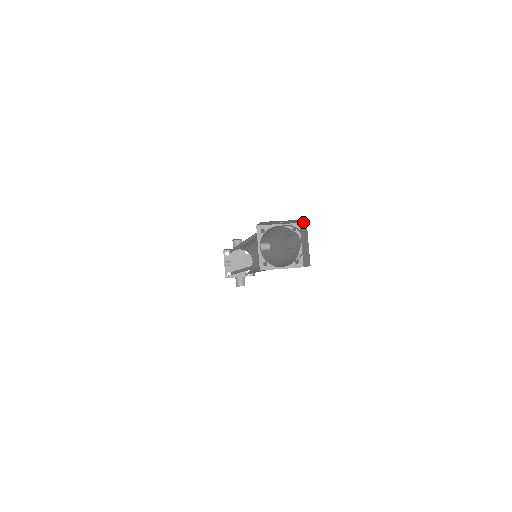
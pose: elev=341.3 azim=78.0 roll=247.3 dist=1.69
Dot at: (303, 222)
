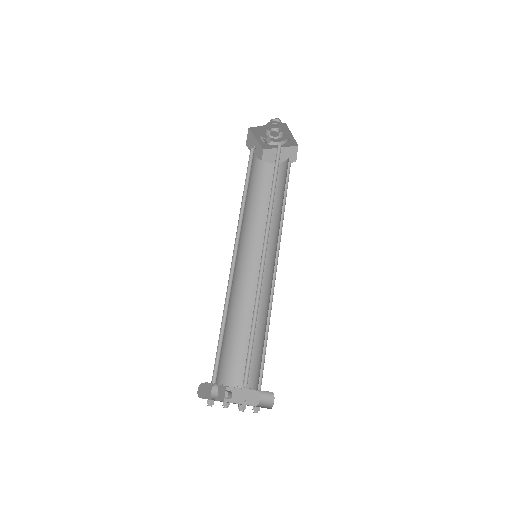
Dot at: (263, 156)
